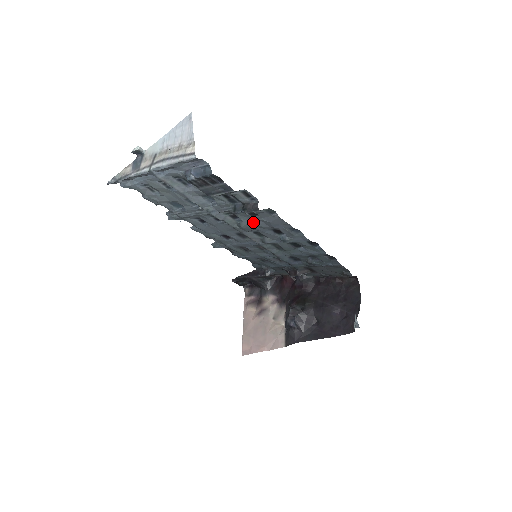
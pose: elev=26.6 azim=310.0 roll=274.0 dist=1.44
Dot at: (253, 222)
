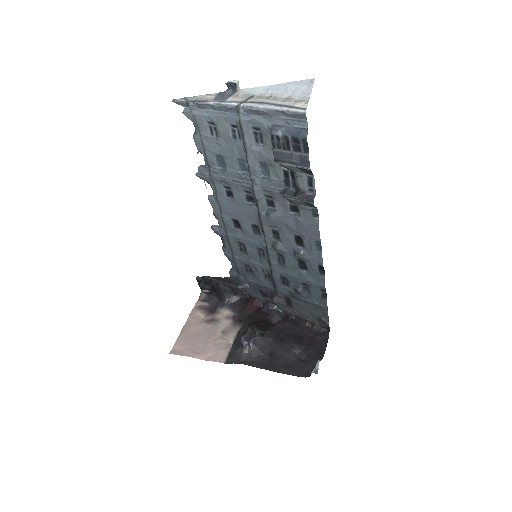
Dot at: (285, 217)
